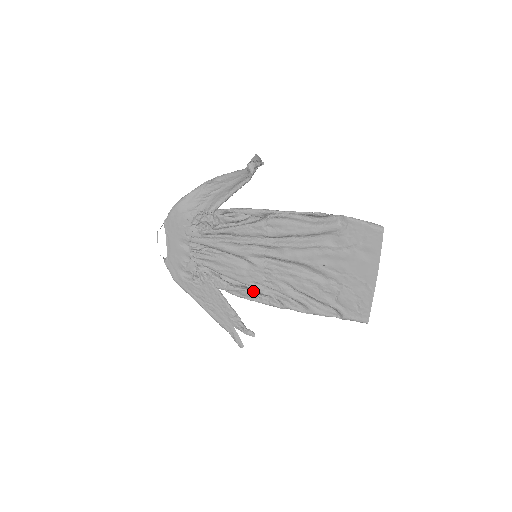
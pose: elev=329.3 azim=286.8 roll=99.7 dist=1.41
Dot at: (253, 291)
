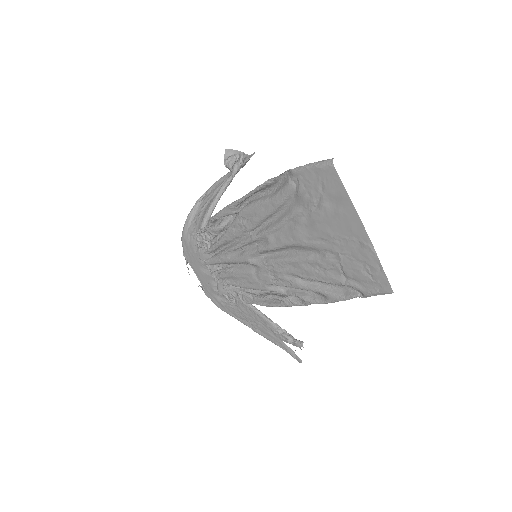
Dot at: (274, 295)
